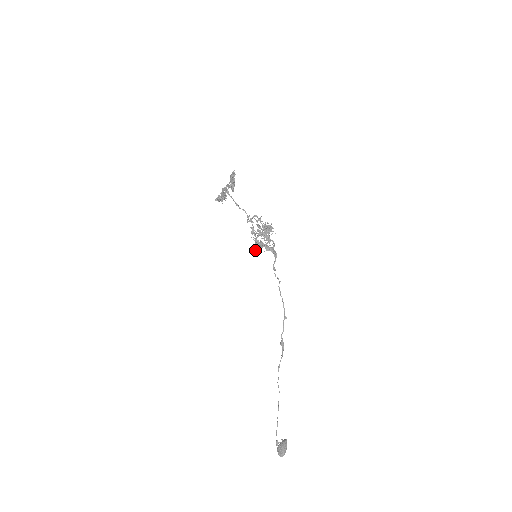
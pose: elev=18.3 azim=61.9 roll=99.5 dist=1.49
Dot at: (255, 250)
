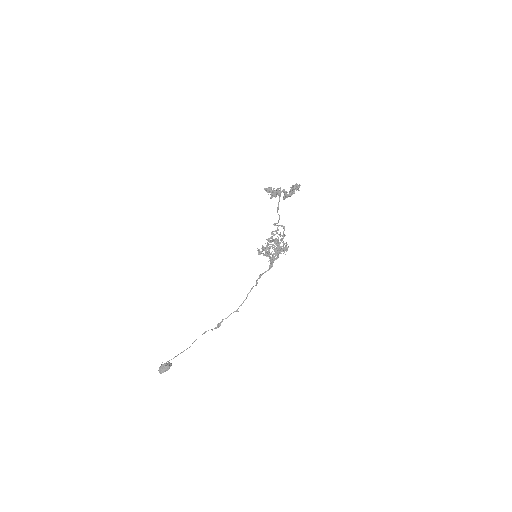
Dot at: (259, 252)
